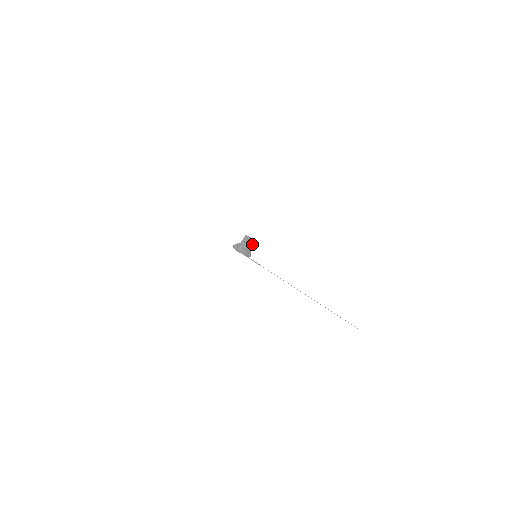
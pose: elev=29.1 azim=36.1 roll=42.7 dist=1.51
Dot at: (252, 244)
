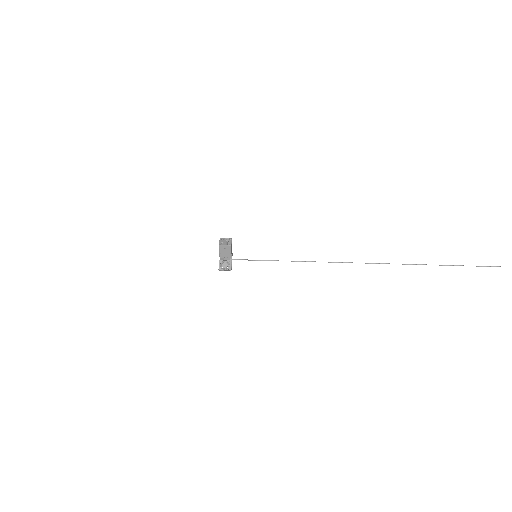
Dot at: (230, 250)
